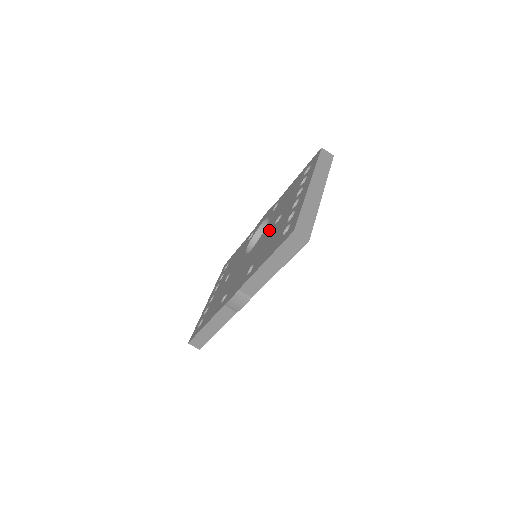
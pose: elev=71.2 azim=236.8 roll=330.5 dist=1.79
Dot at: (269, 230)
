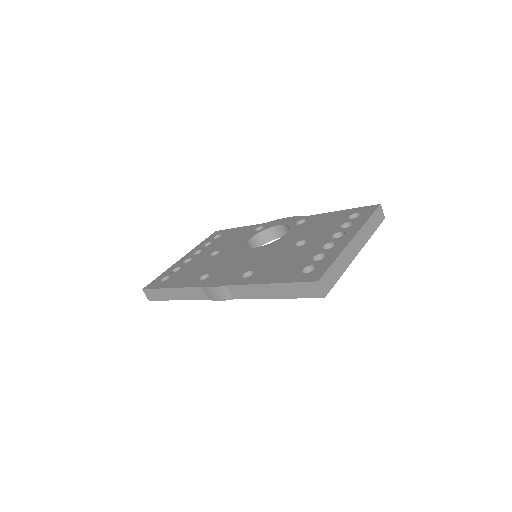
Dot at: (285, 246)
